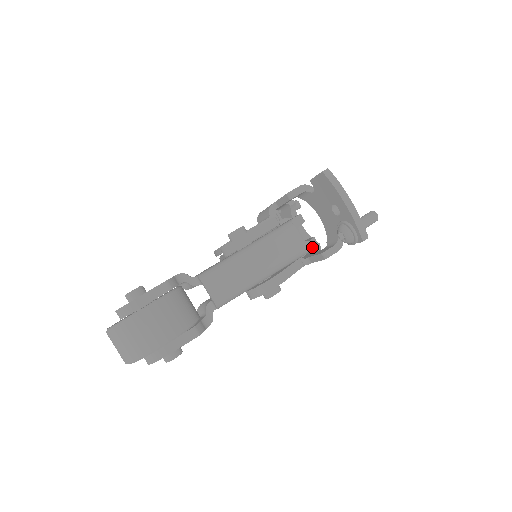
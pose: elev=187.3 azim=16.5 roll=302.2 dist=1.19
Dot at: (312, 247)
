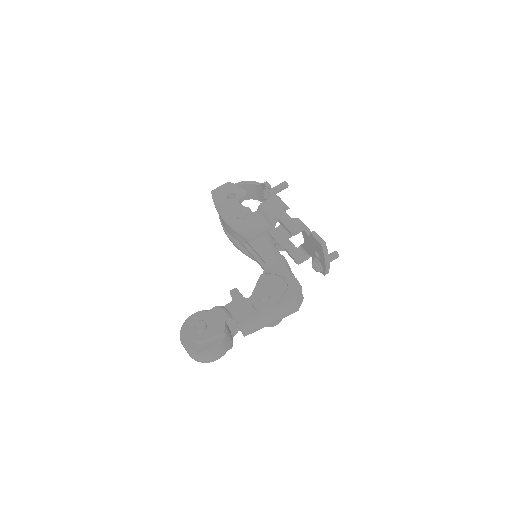
Dot at: occluded
